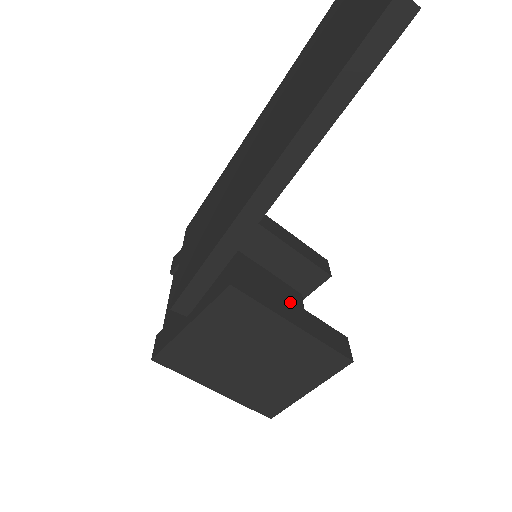
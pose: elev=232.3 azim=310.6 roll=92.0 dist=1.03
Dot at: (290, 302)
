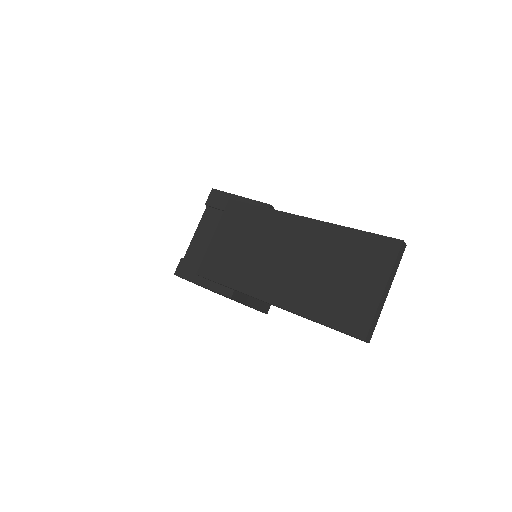
Dot at: occluded
